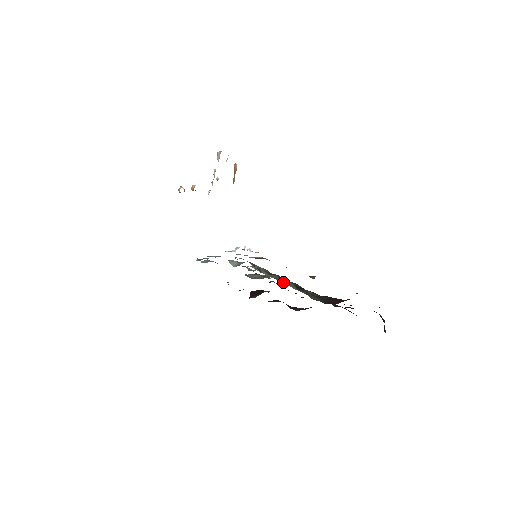
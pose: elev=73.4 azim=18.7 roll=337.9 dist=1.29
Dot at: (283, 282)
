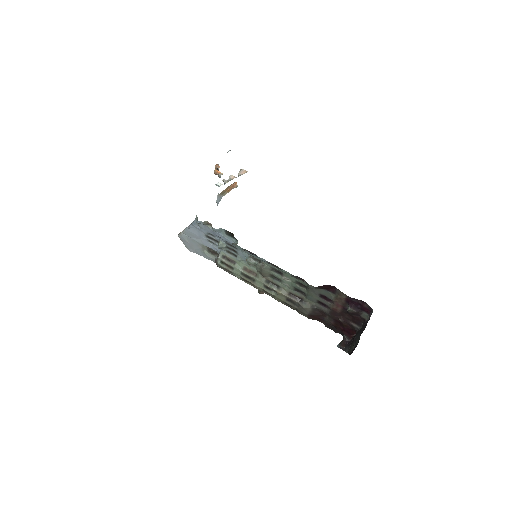
Dot at: (268, 284)
